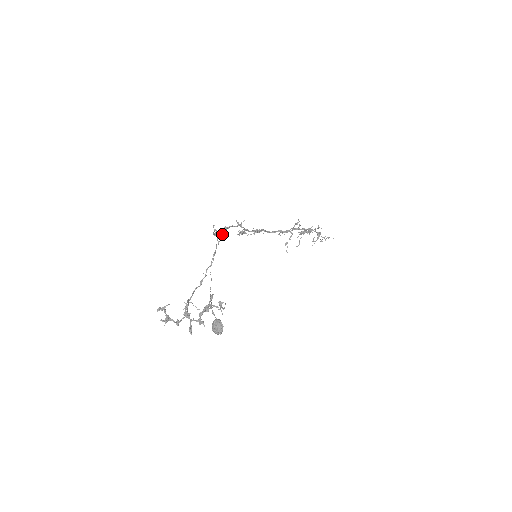
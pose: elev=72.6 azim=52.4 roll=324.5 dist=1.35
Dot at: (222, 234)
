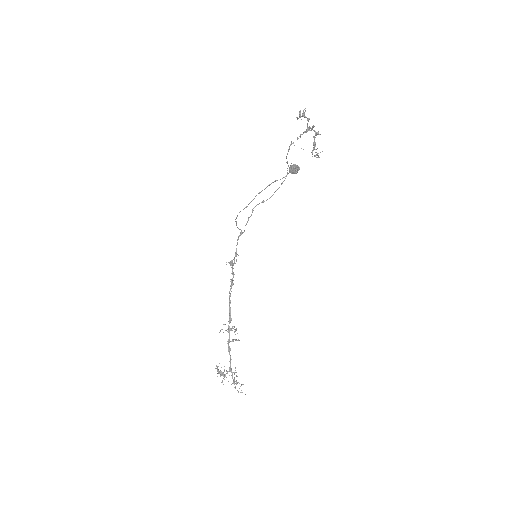
Dot at: (240, 229)
